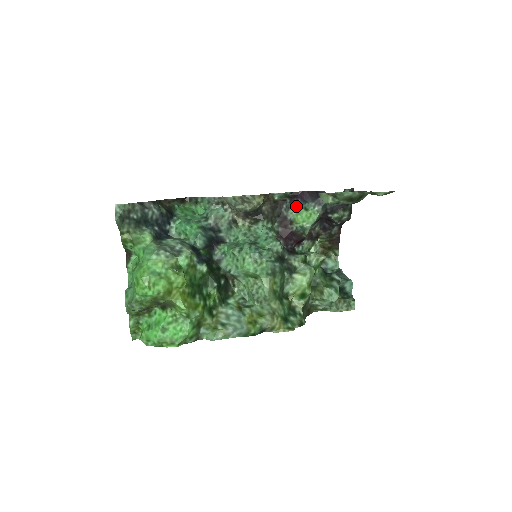
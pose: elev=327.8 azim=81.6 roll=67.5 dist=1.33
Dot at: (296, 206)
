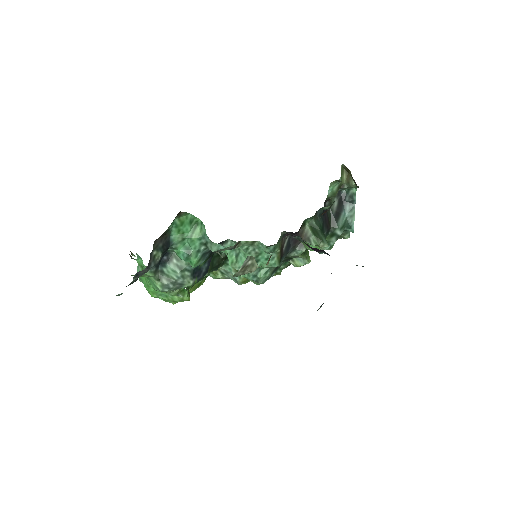
Dot at: (307, 245)
